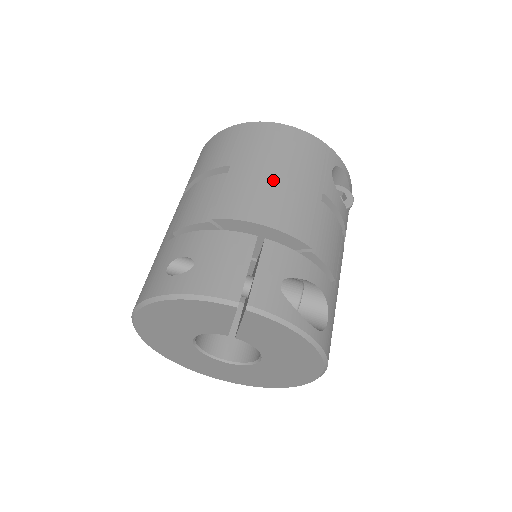
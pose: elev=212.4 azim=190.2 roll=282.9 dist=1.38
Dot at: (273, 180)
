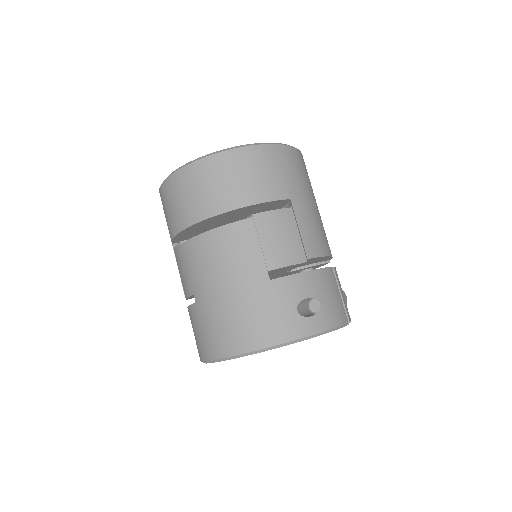
Dot at: (316, 212)
